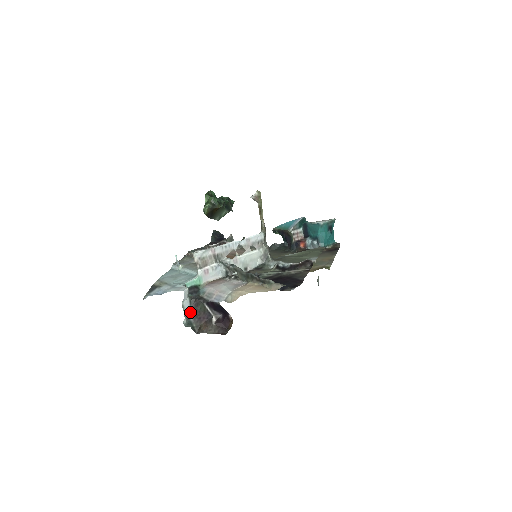
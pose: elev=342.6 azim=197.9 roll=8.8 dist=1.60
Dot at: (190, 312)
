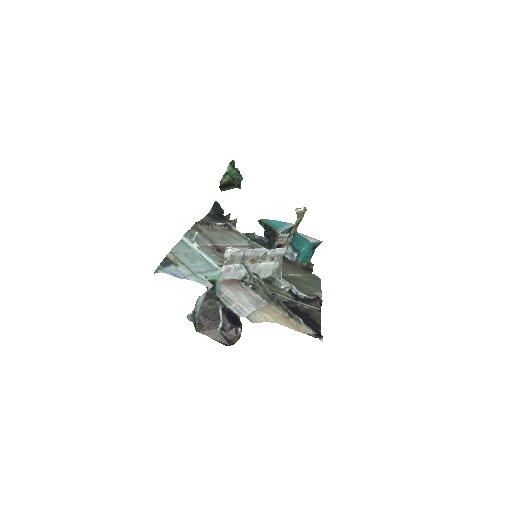
Dot at: (199, 307)
